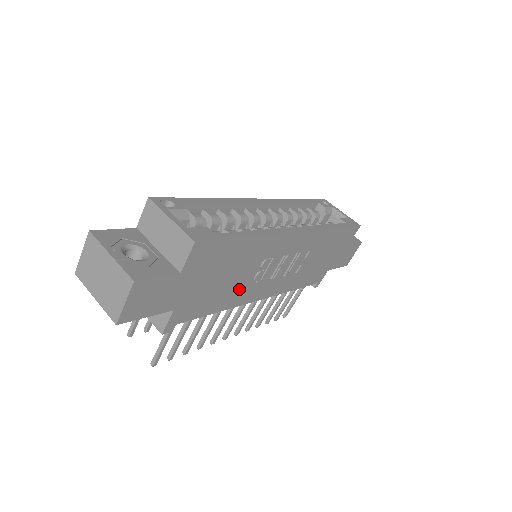
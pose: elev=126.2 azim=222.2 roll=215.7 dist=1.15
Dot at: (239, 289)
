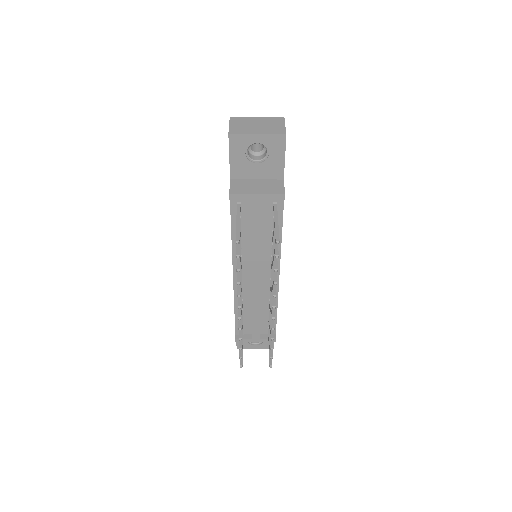
Dot at: occluded
